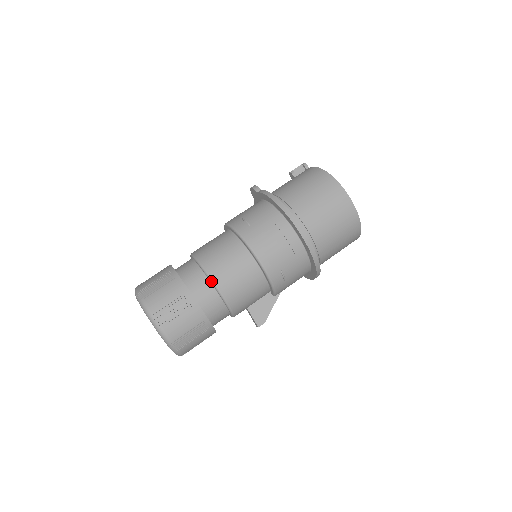
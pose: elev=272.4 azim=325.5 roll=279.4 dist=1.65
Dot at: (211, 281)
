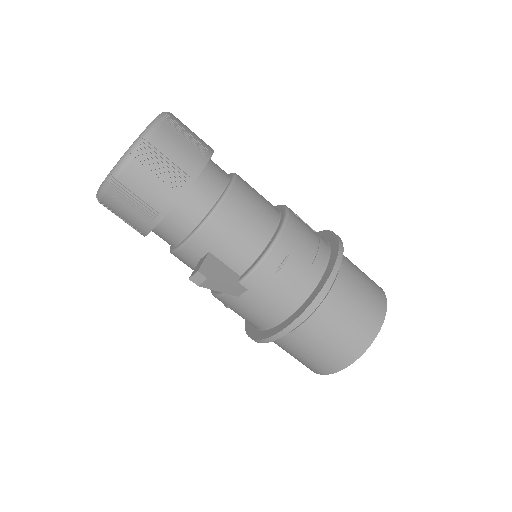
Dot at: (233, 179)
